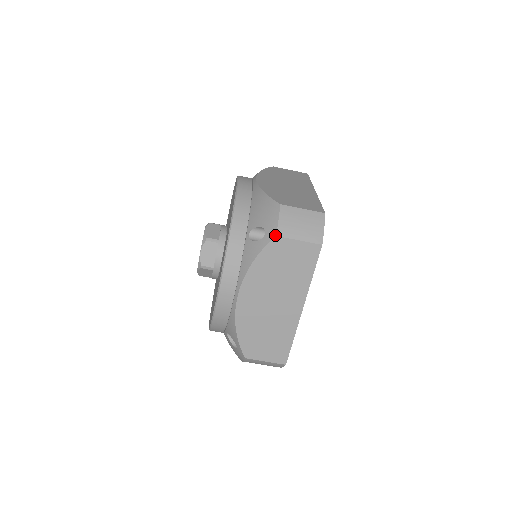
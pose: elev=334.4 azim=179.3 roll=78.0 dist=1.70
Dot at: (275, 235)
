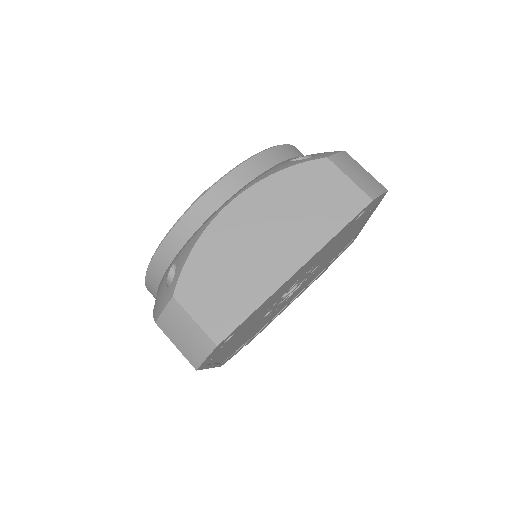
Dot at: (326, 156)
